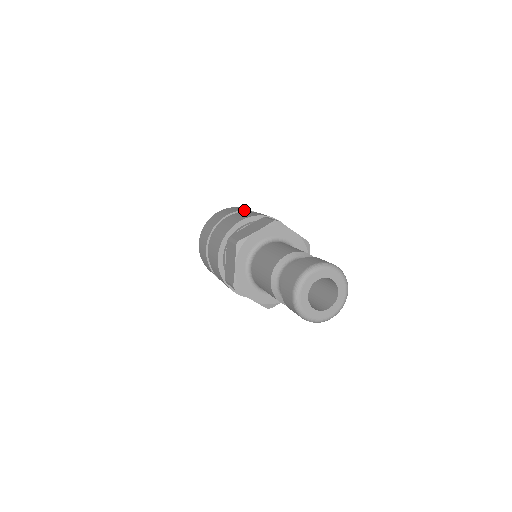
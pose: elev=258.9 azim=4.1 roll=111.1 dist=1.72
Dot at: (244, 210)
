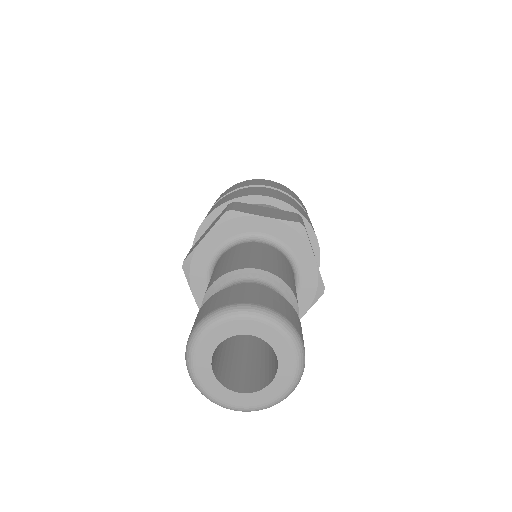
Dot at: (235, 189)
